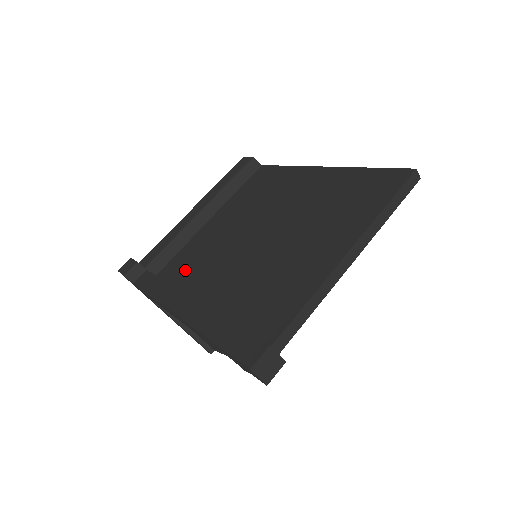
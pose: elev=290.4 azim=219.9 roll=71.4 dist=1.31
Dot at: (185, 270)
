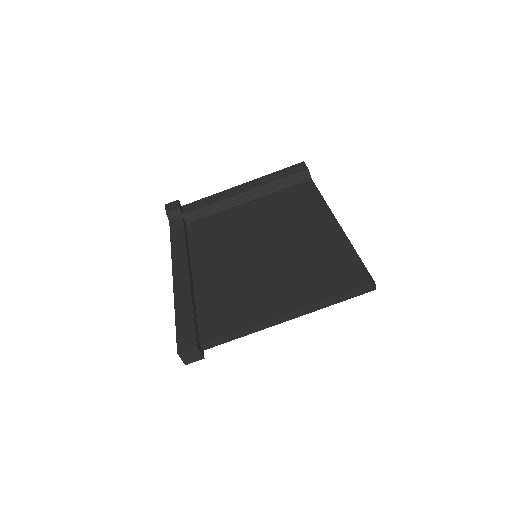
Dot at: (204, 236)
